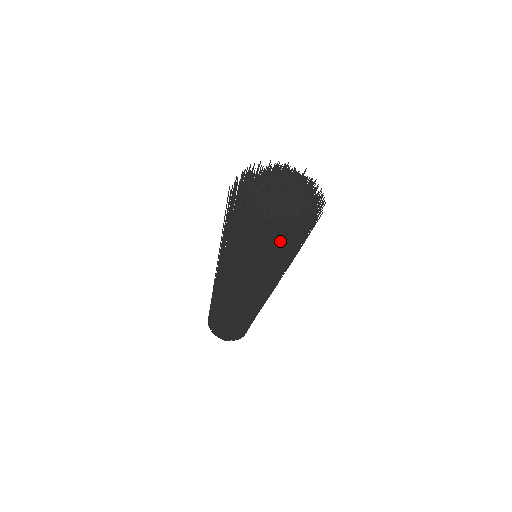
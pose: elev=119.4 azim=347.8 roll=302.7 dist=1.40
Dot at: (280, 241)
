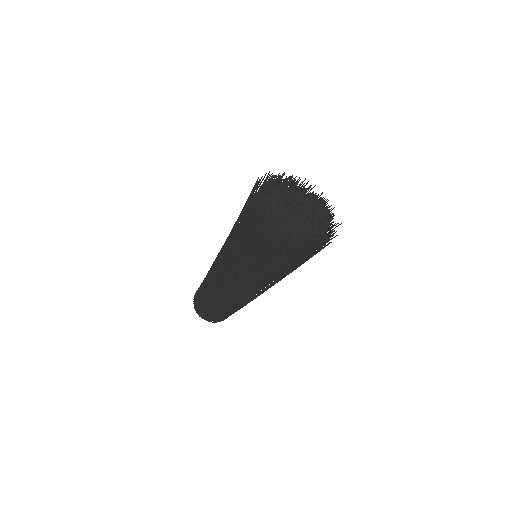
Dot at: (257, 235)
